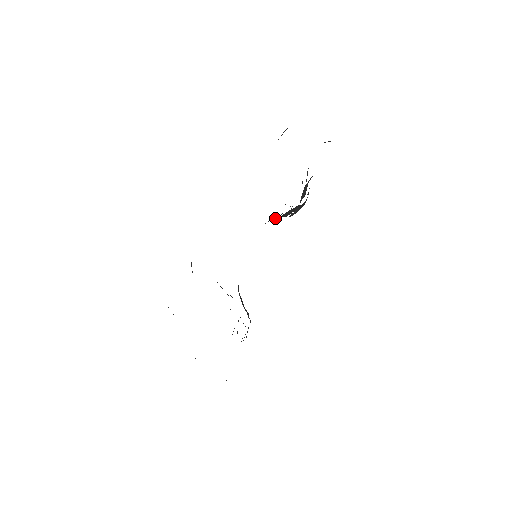
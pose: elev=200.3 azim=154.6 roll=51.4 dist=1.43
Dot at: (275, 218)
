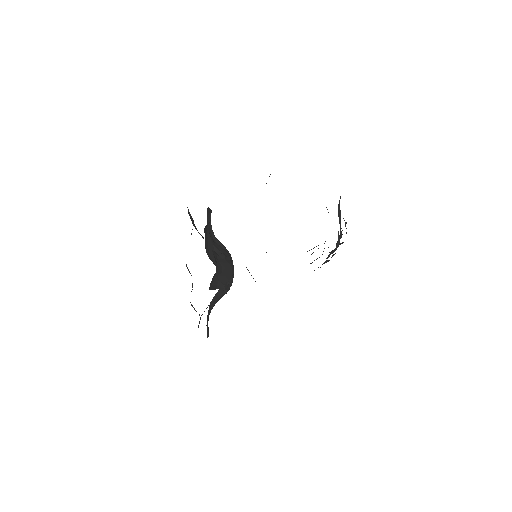
Dot at: occluded
